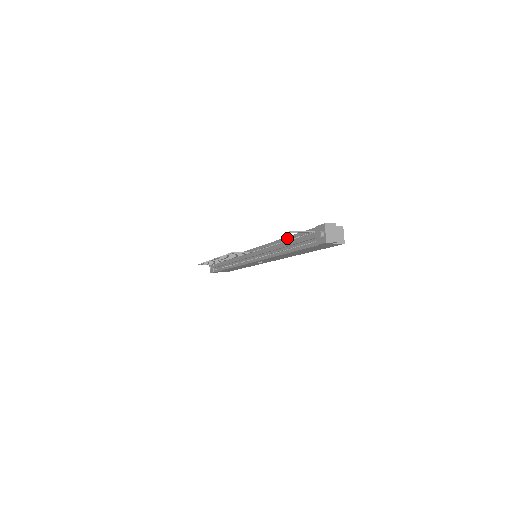
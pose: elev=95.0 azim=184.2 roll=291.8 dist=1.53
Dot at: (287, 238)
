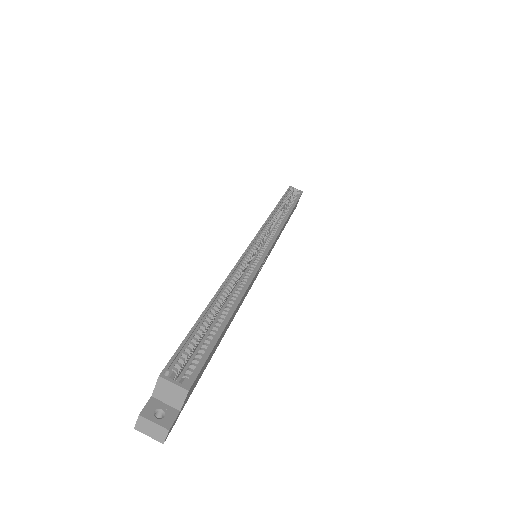
Dot at: occluded
